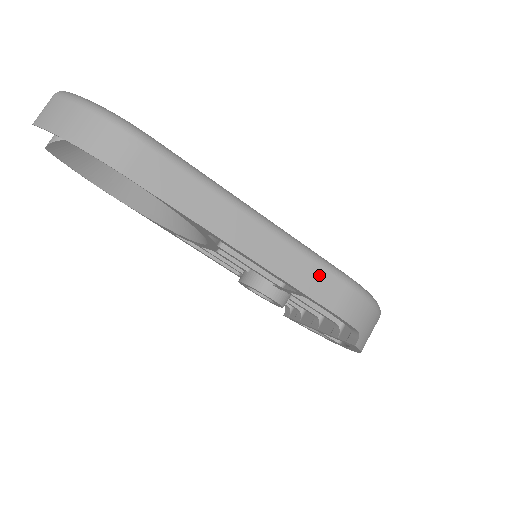
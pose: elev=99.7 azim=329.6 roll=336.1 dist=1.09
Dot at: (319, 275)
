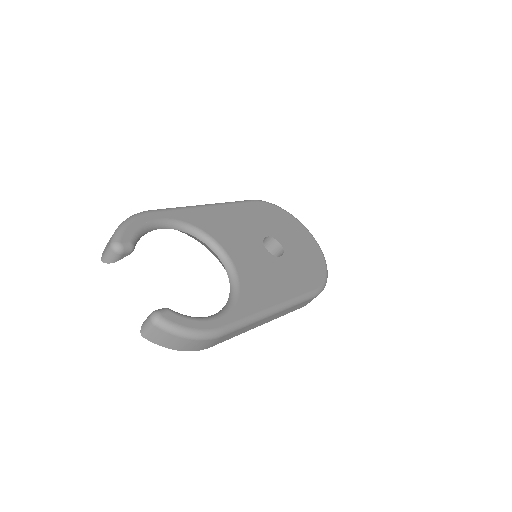
Dot at: (301, 304)
